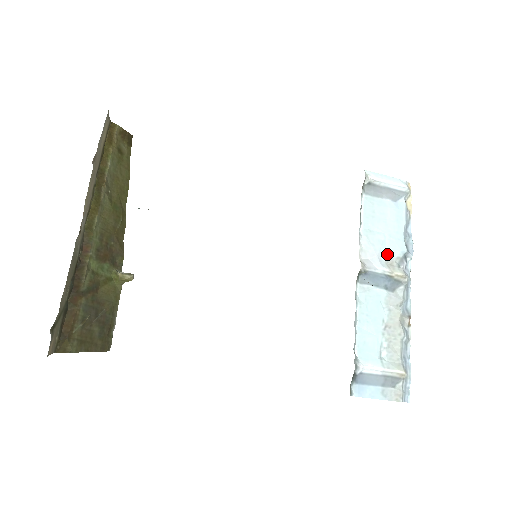
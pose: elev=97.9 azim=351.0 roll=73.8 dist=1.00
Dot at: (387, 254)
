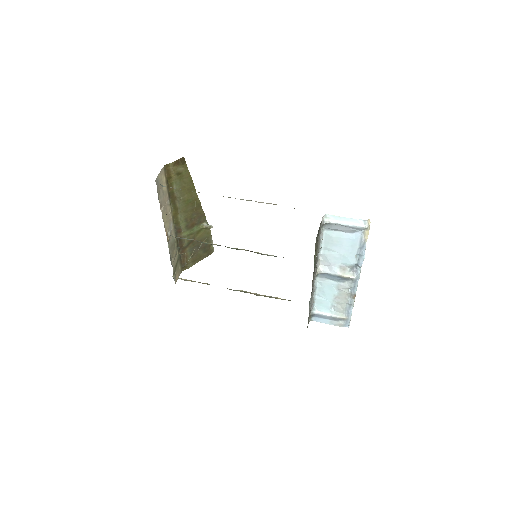
Dot at: (341, 264)
